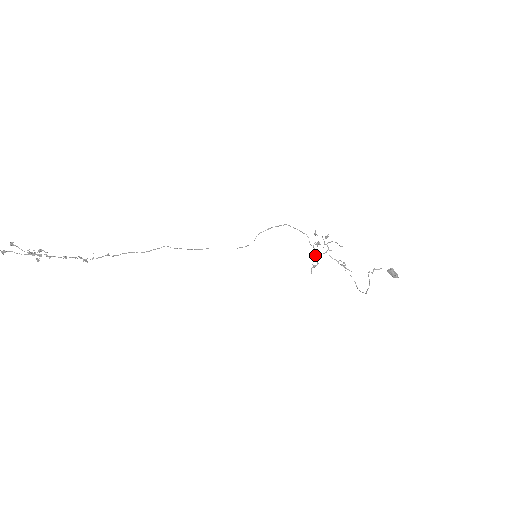
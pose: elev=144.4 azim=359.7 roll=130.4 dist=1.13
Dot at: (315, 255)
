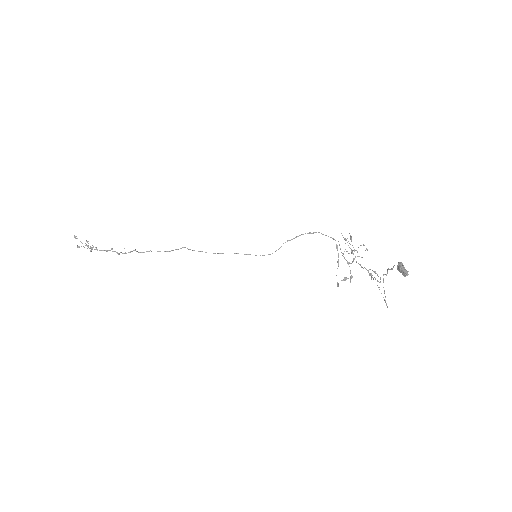
Dot at: (338, 262)
